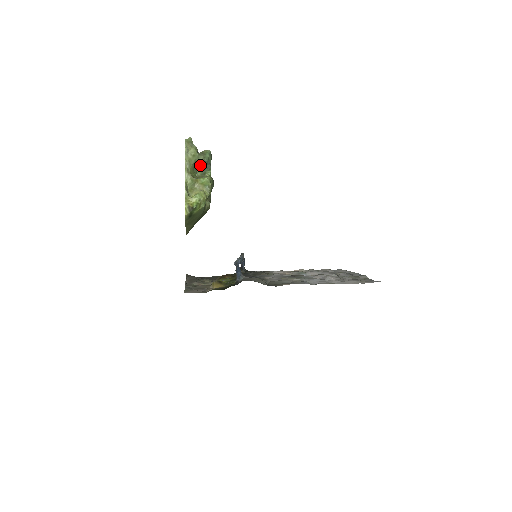
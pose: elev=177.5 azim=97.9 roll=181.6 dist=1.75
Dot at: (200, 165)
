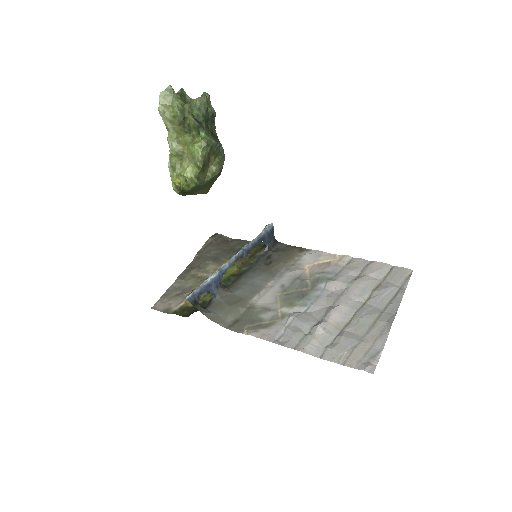
Dot at: (191, 123)
